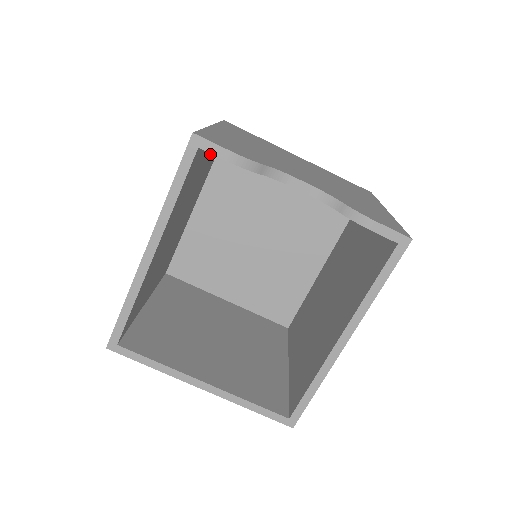
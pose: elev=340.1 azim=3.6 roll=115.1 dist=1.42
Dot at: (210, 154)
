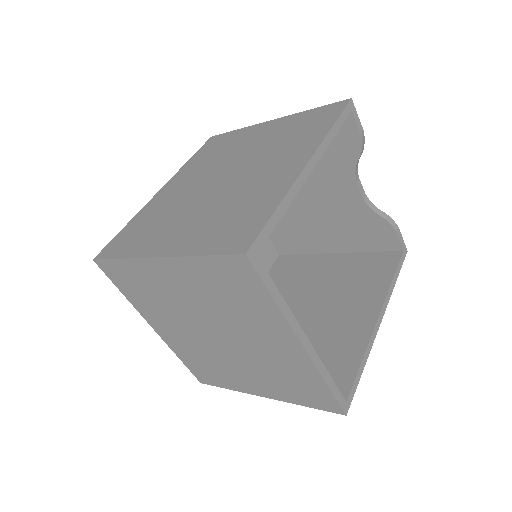
Dot at: occluded
